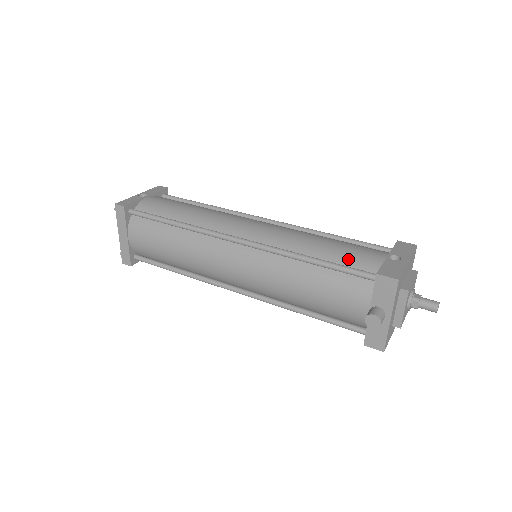
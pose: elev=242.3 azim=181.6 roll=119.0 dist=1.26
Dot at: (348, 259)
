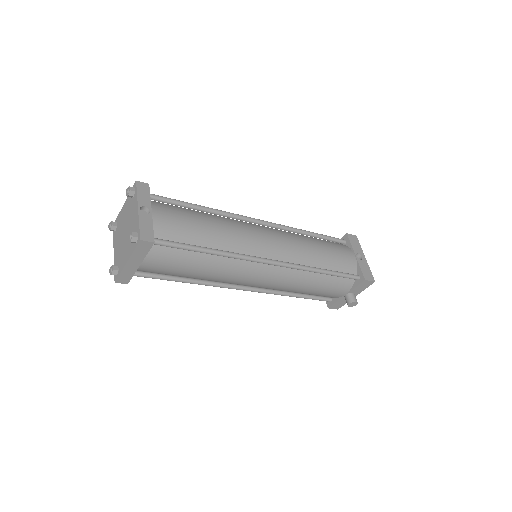
Dot at: (340, 265)
